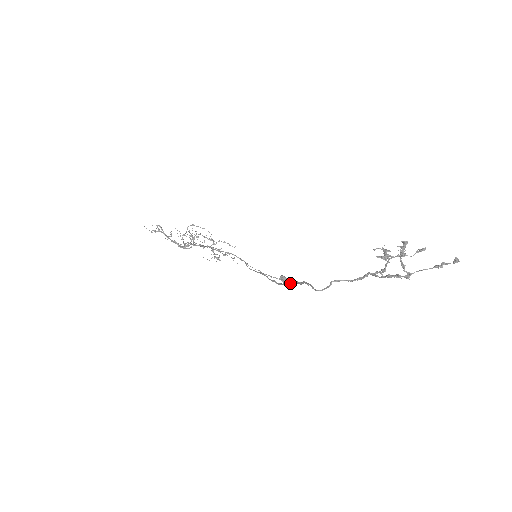
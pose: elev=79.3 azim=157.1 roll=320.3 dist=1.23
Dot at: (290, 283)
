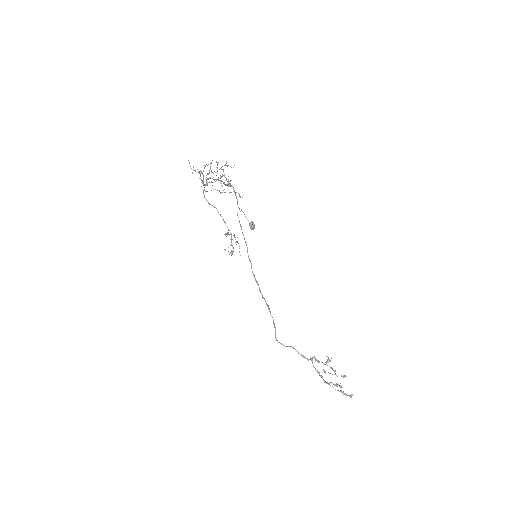
Dot at: (262, 295)
